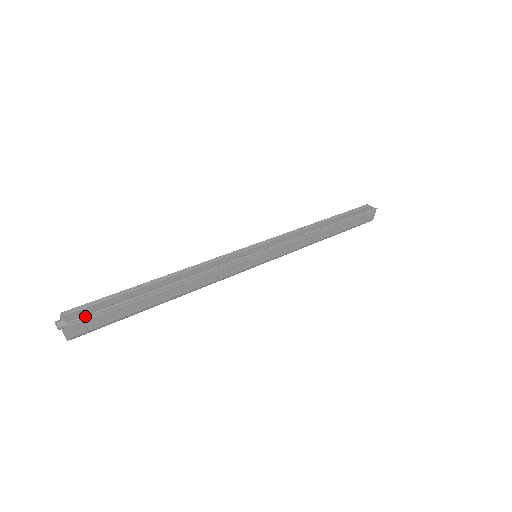
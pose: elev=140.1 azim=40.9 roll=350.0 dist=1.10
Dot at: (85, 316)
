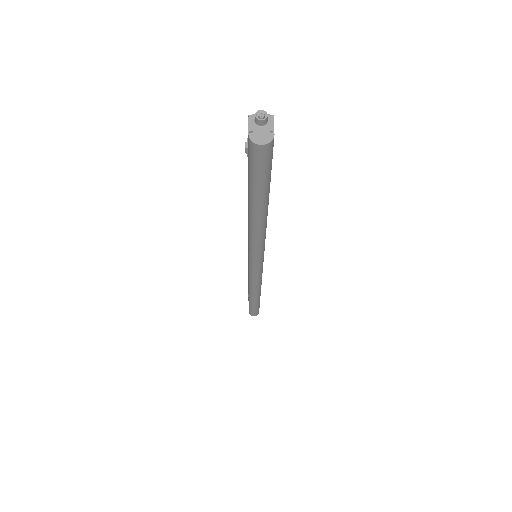
Dot at: occluded
